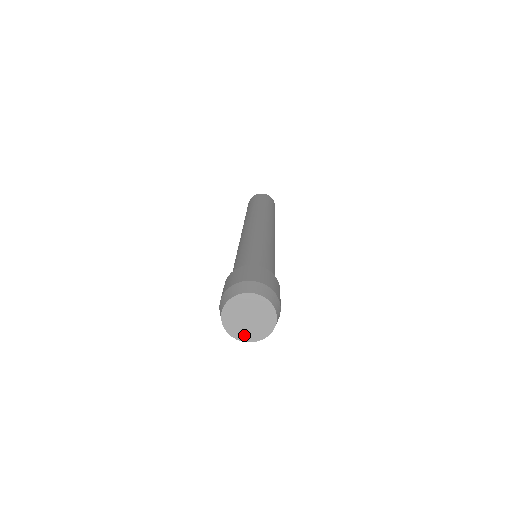
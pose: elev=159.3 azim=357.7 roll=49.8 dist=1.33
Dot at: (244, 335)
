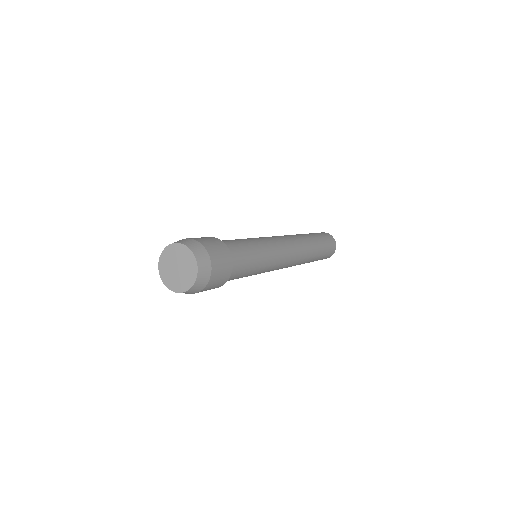
Dot at: (165, 273)
